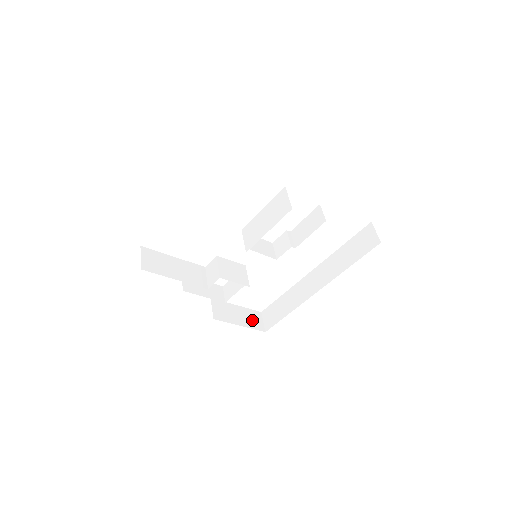
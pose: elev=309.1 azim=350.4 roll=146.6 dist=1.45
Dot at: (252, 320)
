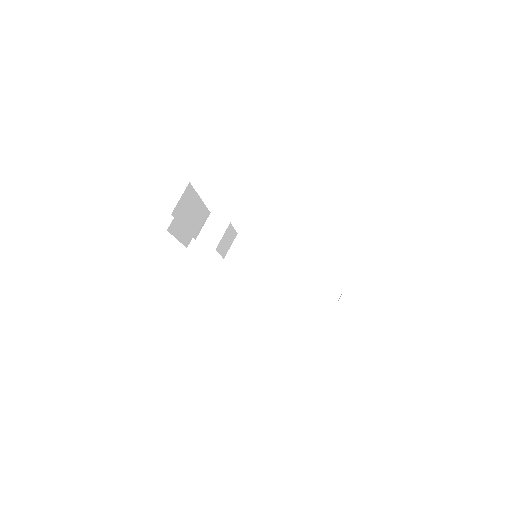
Dot at: (188, 235)
